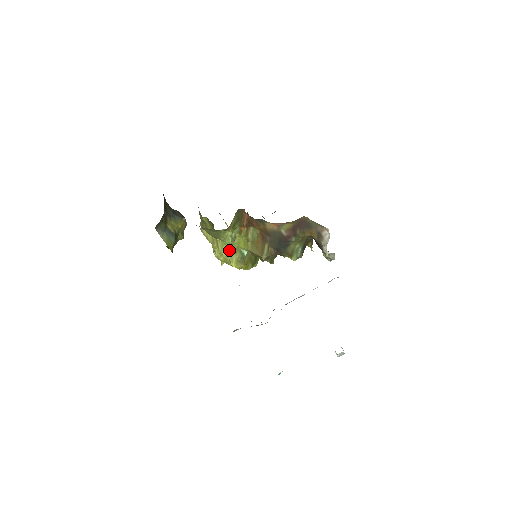
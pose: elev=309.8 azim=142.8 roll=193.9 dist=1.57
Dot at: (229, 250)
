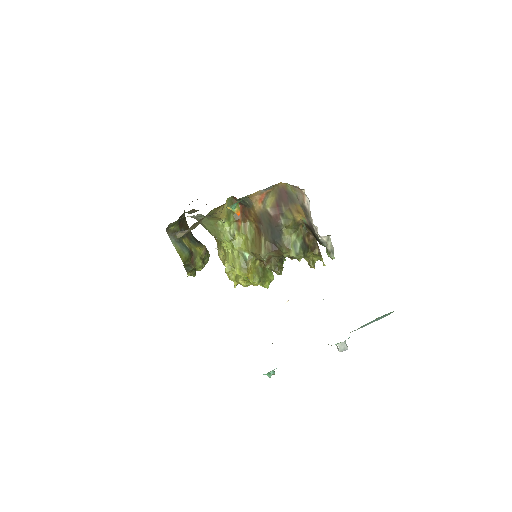
Dot at: (233, 255)
